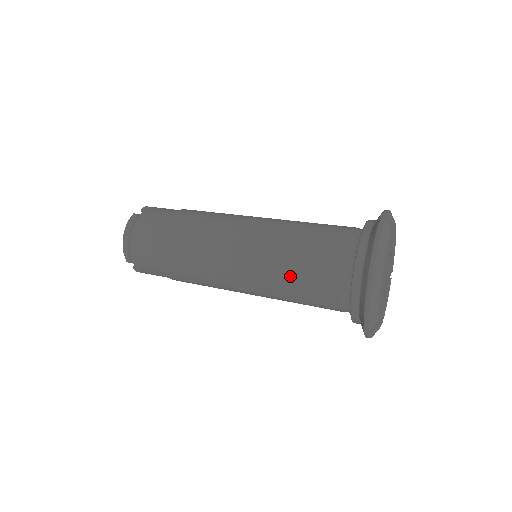
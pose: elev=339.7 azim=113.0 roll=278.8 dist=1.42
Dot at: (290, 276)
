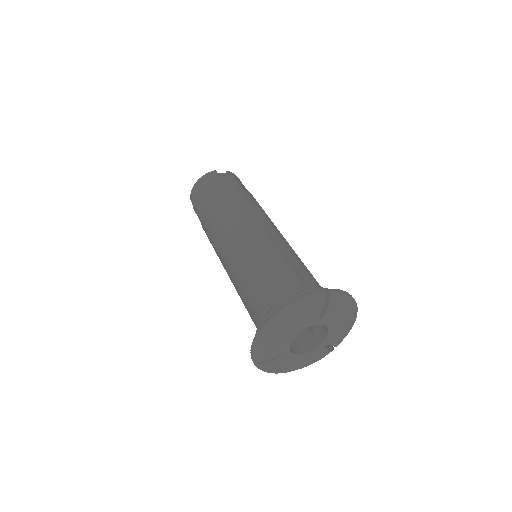
Dot at: (244, 282)
